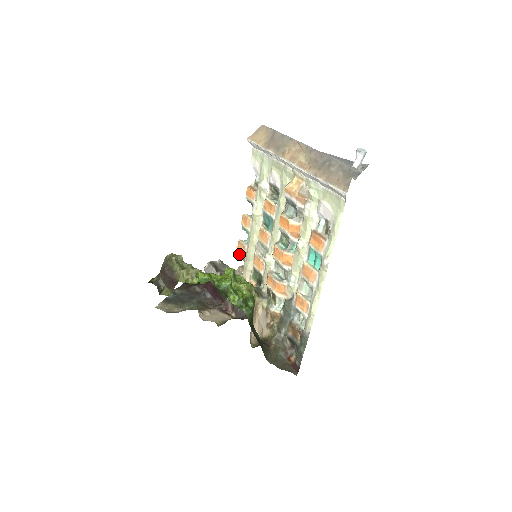
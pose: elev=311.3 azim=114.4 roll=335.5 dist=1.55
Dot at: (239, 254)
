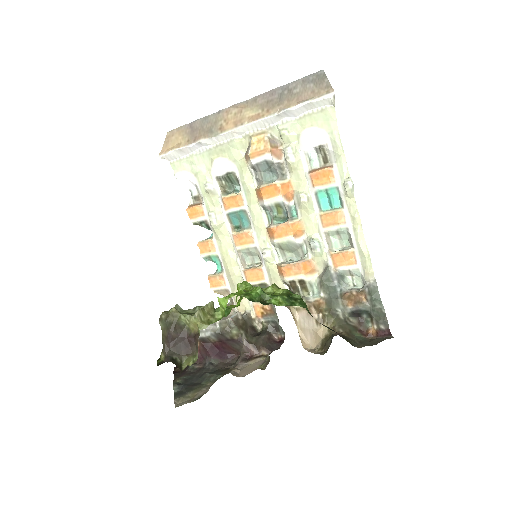
Dot at: (218, 292)
